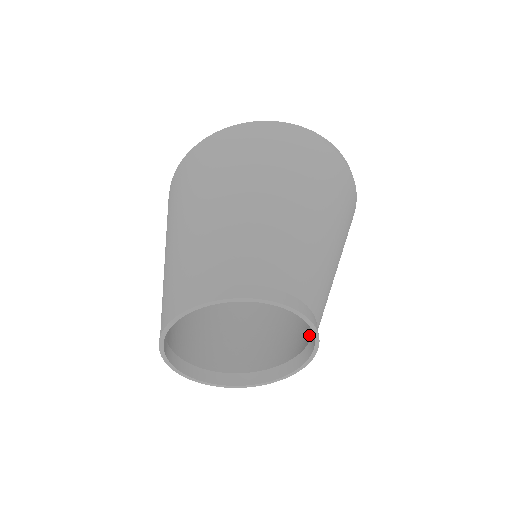
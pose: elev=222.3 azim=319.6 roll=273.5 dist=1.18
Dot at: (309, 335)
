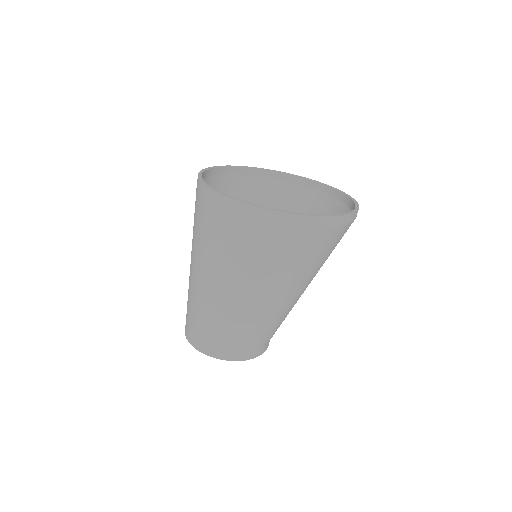
Dot at: occluded
